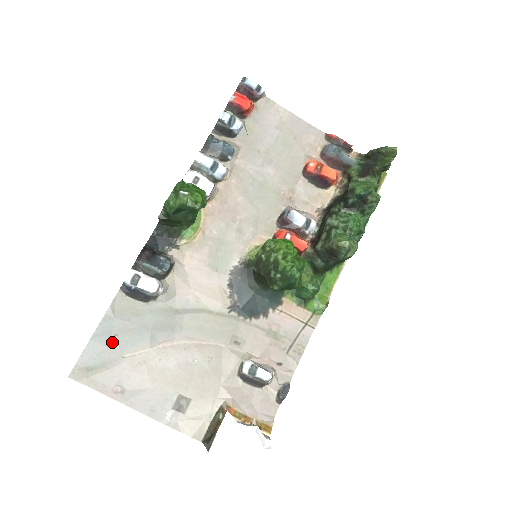
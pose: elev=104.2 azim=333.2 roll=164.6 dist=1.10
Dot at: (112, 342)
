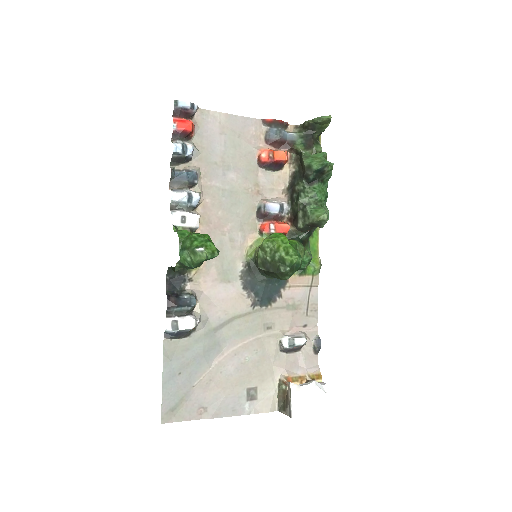
Dot at: (179, 380)
